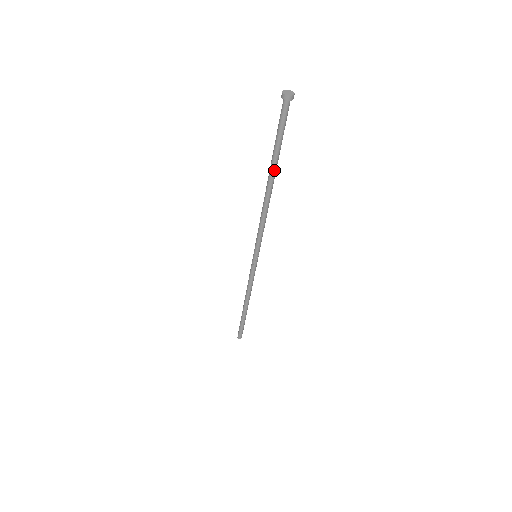
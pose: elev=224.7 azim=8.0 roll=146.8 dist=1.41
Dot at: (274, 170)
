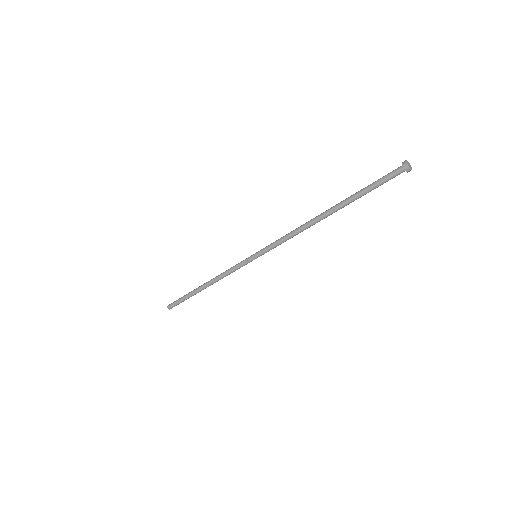
Dot at: (342, 207)
